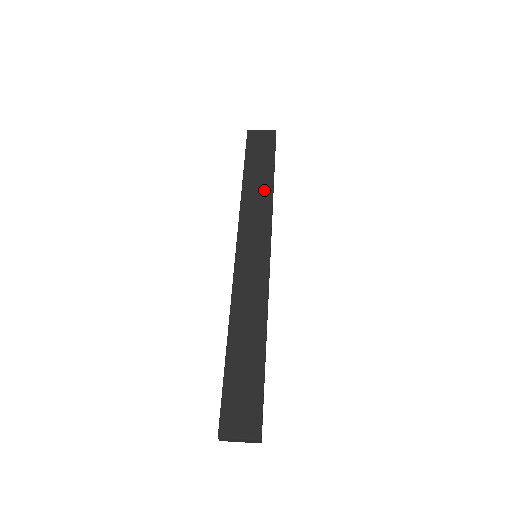
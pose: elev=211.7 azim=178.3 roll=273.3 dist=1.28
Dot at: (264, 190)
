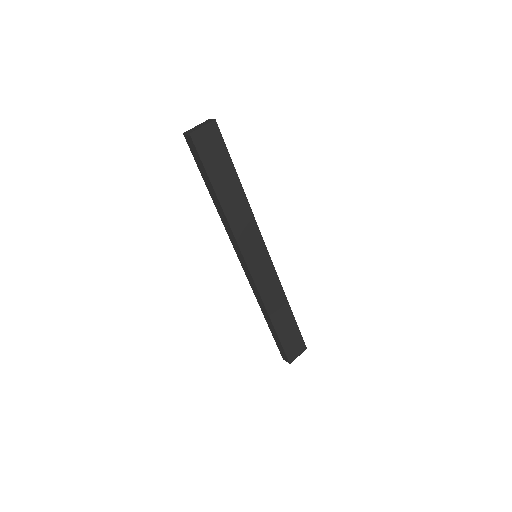
Dot at: (240, 200)
